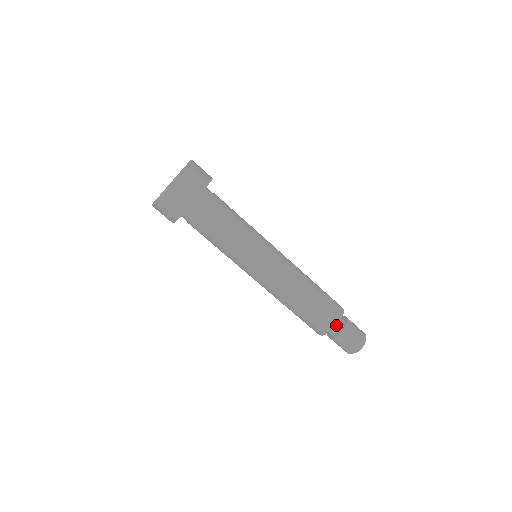
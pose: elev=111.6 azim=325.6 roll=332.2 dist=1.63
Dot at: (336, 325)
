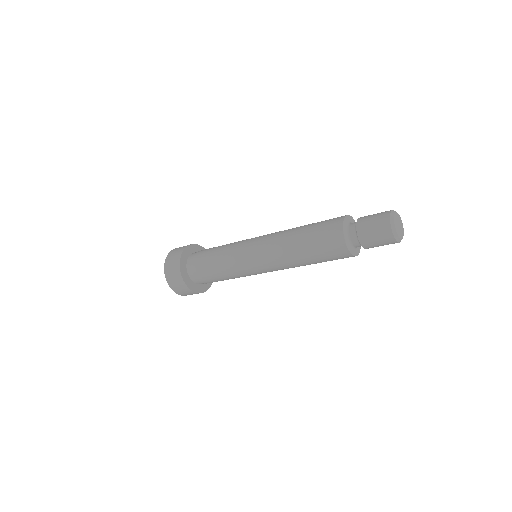
Dot at: (343, 218)
